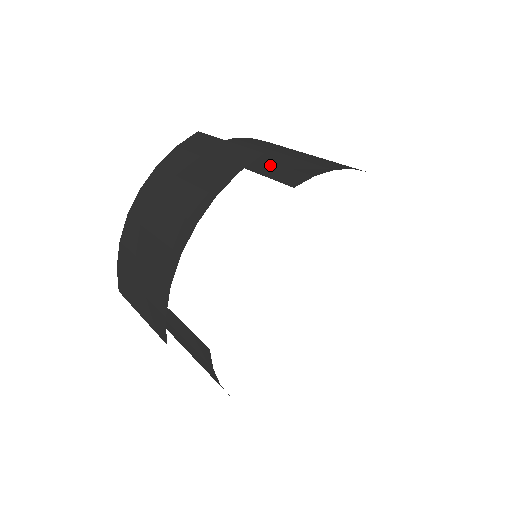
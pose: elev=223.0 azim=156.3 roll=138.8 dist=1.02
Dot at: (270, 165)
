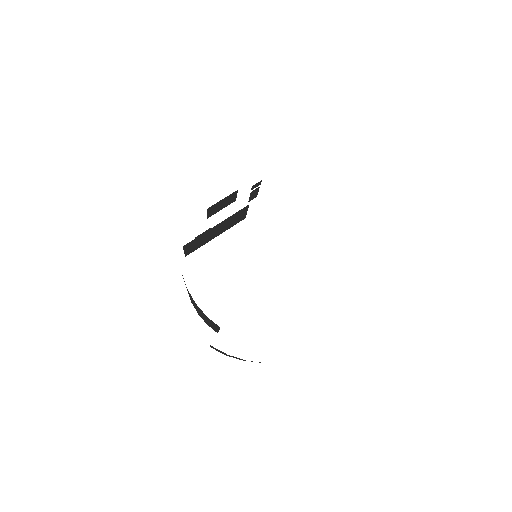
Dot at: occluded
